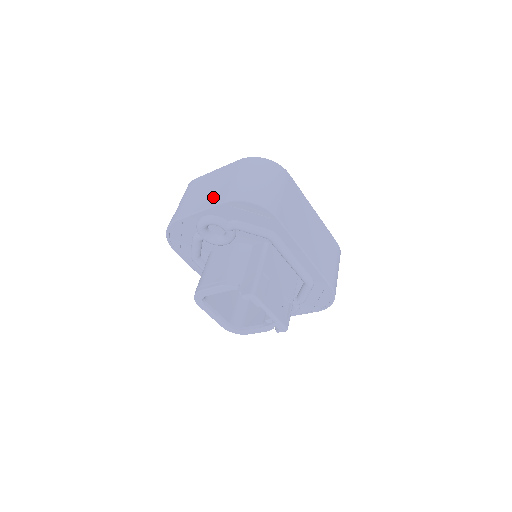
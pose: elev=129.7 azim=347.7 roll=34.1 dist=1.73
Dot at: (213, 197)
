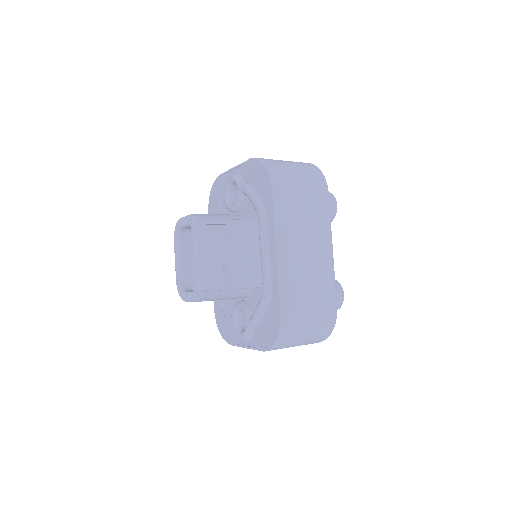
Dot at: occluded
